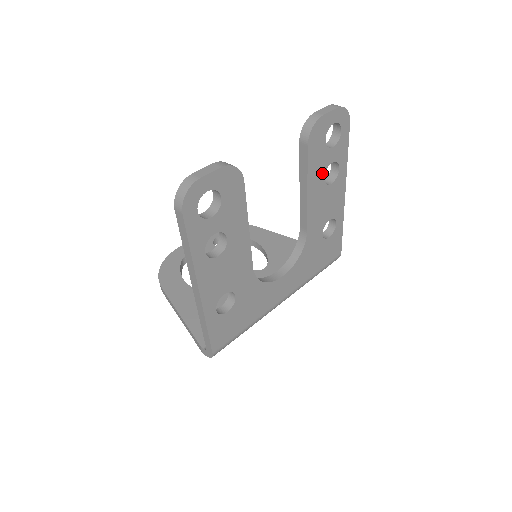
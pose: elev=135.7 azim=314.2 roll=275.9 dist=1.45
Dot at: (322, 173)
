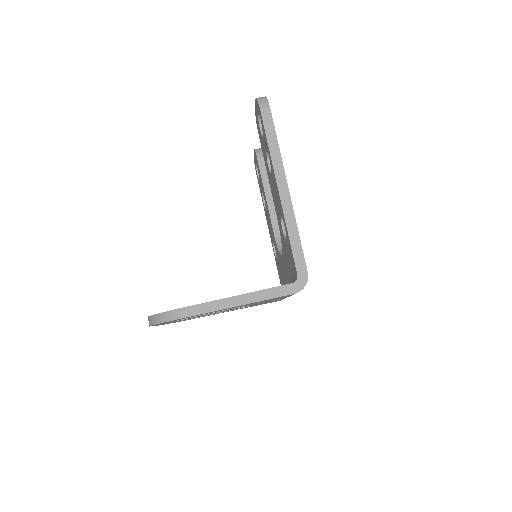
Dot at: occluded
